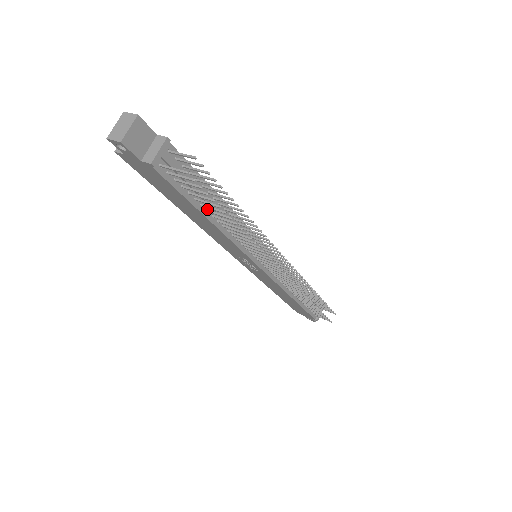
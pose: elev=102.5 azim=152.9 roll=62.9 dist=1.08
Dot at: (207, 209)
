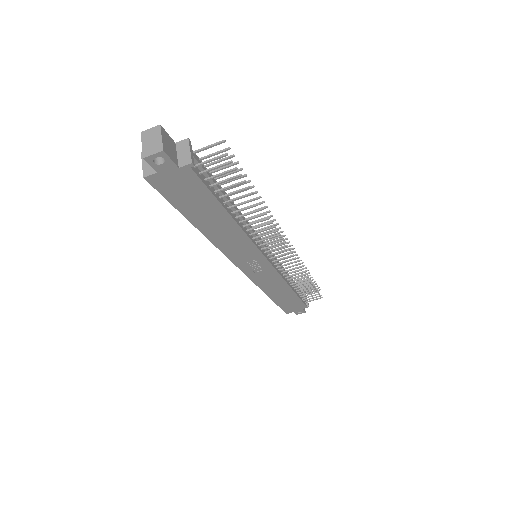
Dot at: (227, 207)
